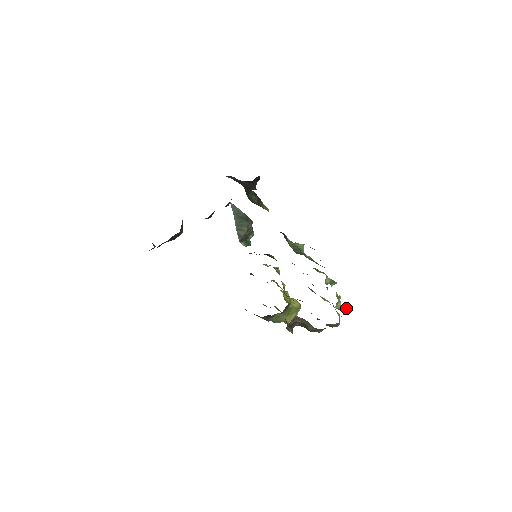
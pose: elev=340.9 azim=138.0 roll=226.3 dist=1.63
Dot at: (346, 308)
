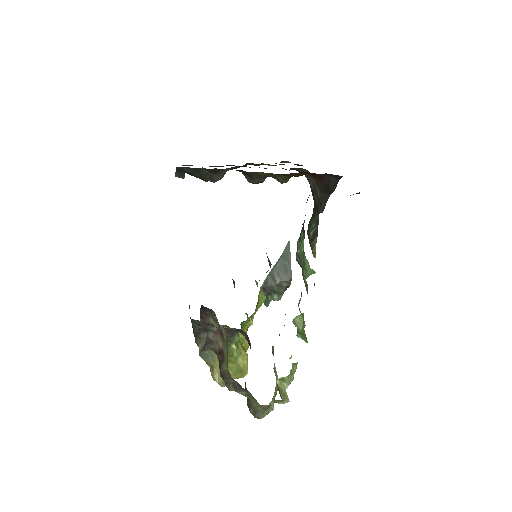
Dot at: (288, 399)
